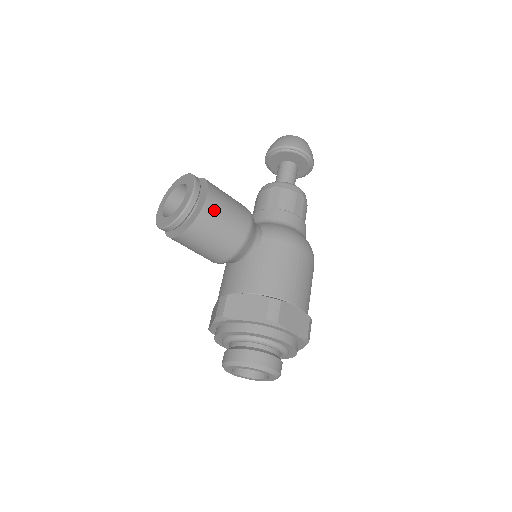
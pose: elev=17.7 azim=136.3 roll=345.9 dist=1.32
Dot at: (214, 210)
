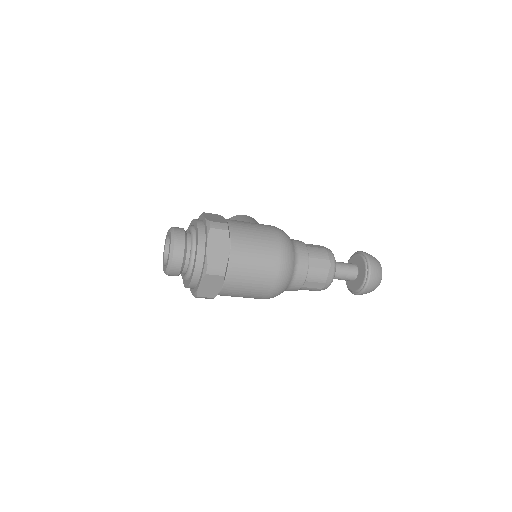
Dot at: (243, 217)
